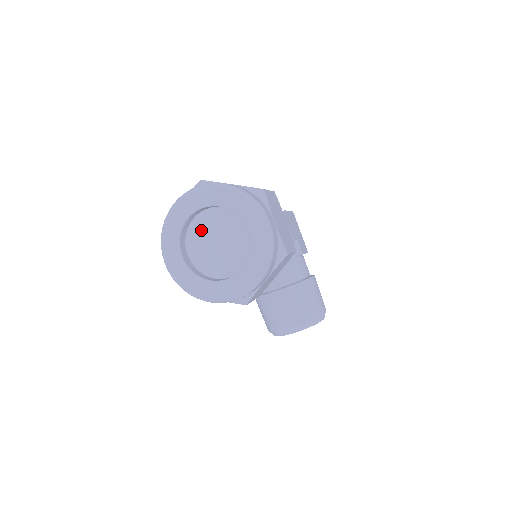
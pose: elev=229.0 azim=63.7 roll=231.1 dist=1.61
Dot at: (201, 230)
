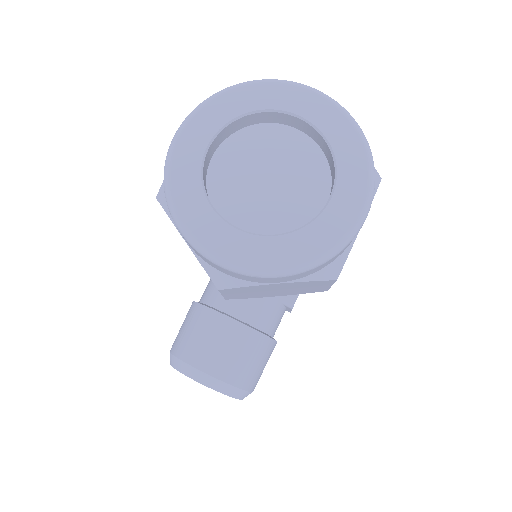
Dot at: (262, 144)
